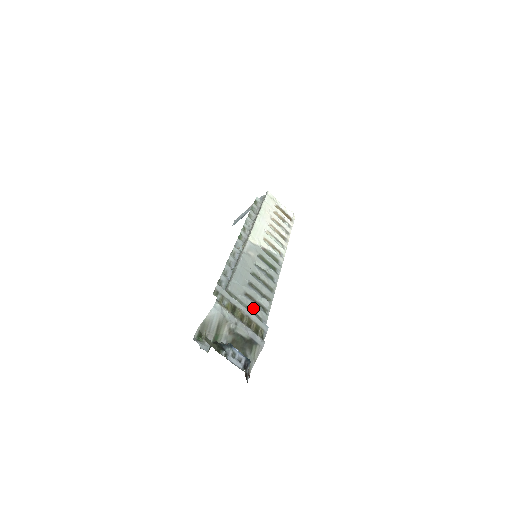
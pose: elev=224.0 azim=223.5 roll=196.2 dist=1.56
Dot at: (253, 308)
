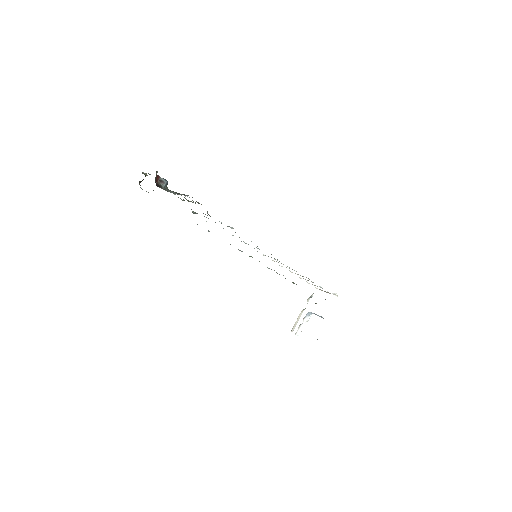
Dot at: occluded
